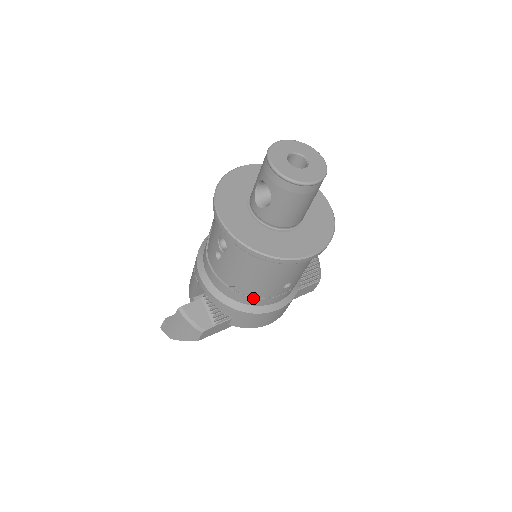
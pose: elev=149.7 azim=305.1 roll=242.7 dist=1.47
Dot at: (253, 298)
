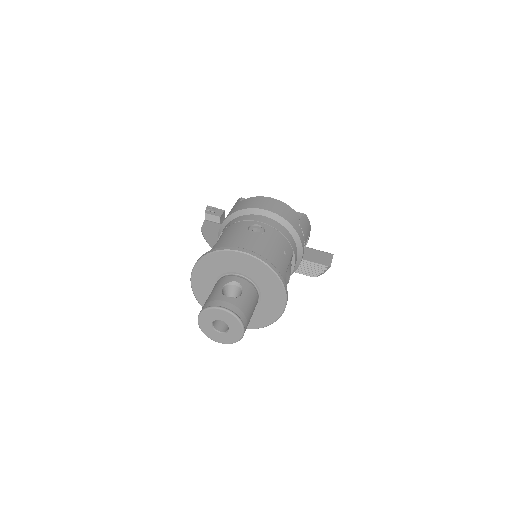
Dot at: occluded
